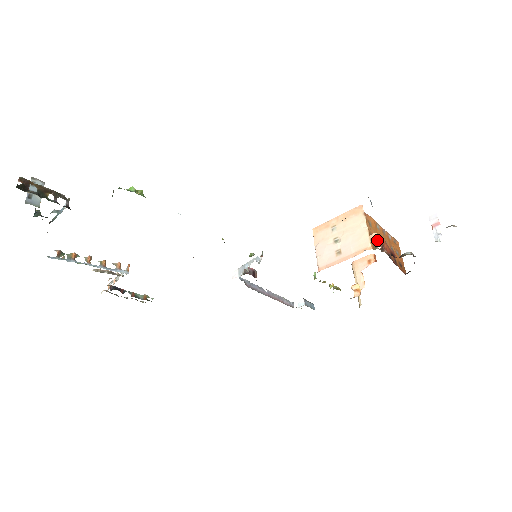
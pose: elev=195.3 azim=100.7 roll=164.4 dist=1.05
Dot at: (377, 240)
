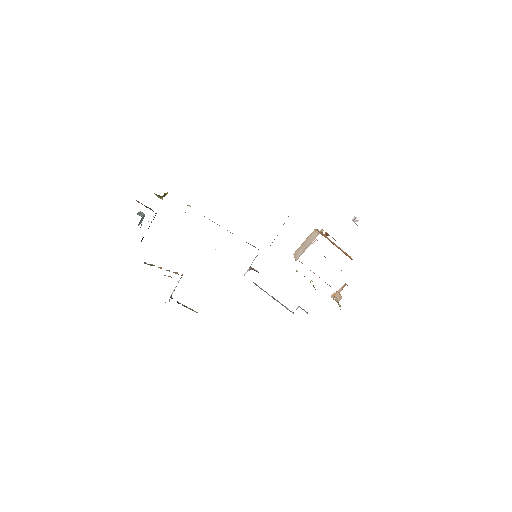
Dot at: (322, 231)
